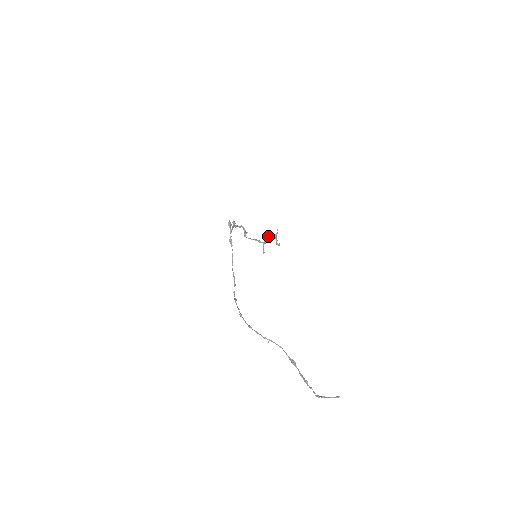
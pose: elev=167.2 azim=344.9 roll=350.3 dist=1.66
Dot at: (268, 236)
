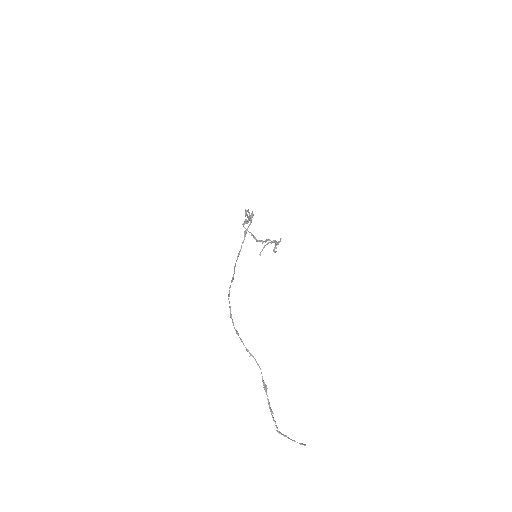
Dot at: (272, 241)
